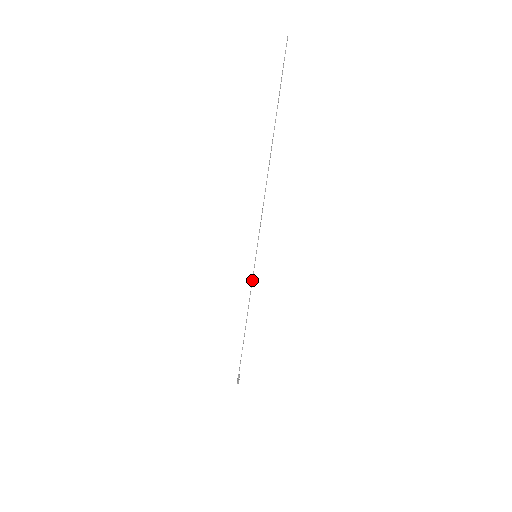
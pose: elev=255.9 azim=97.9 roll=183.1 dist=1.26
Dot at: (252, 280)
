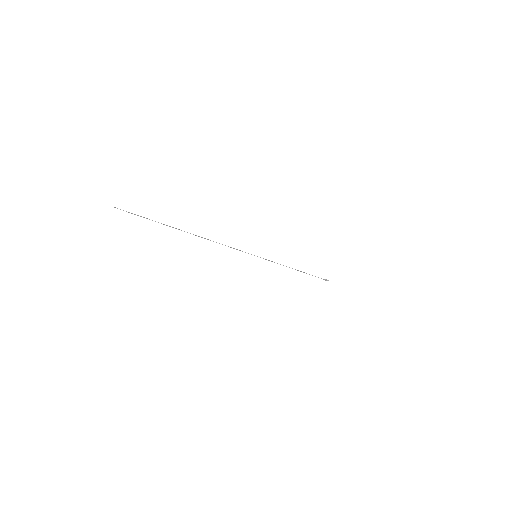
Dot at: occluded
